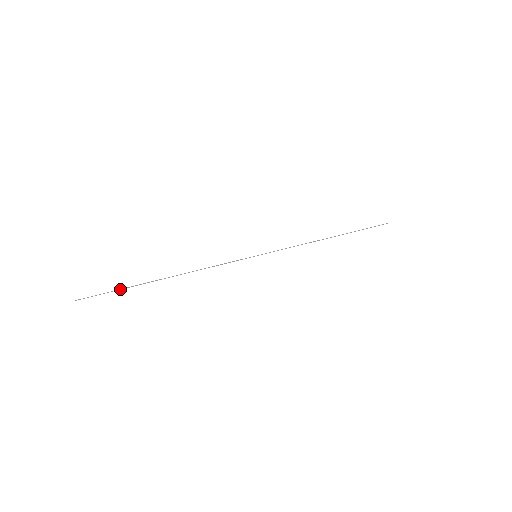
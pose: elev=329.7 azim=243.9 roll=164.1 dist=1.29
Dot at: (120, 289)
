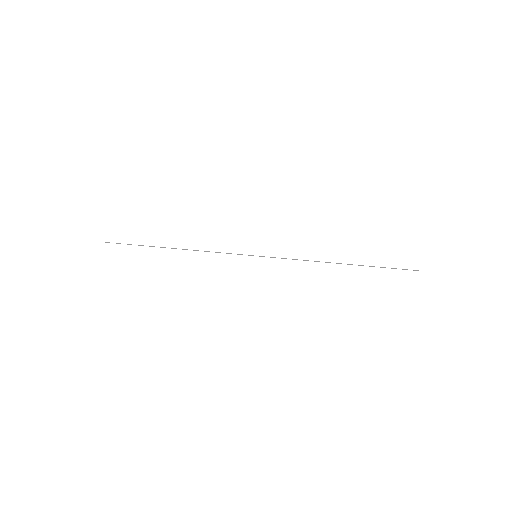
Dot at: occluded
